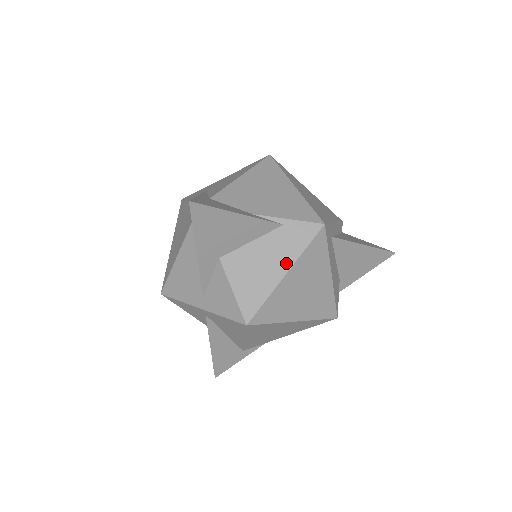
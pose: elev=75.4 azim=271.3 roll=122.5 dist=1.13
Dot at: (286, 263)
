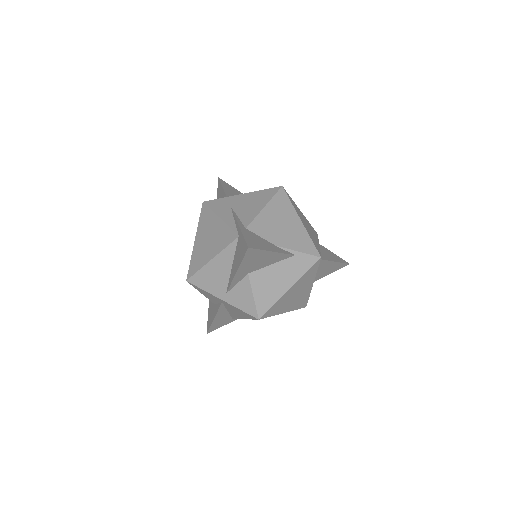
Dot at: (292, 281)
